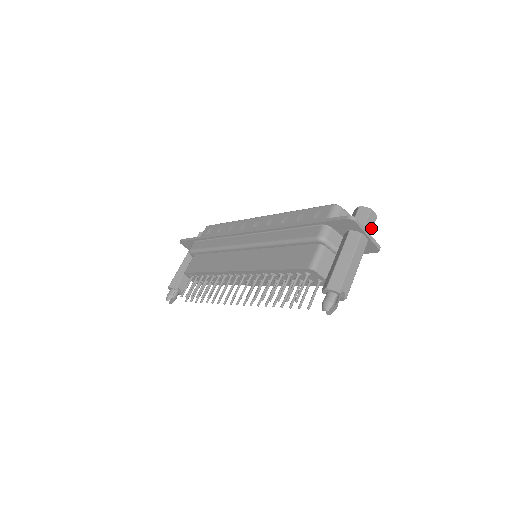
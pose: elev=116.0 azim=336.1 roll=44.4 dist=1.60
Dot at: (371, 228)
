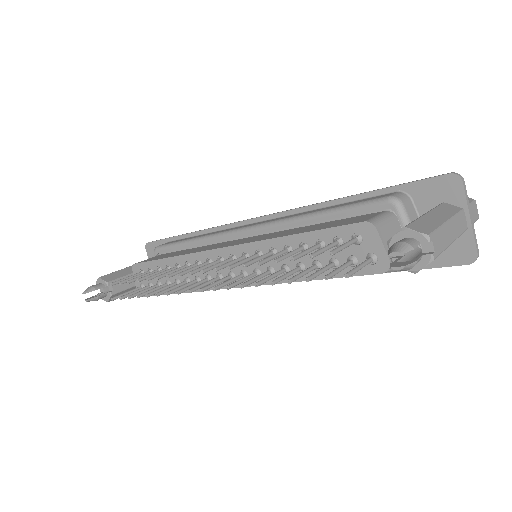
Dot at: occluded
